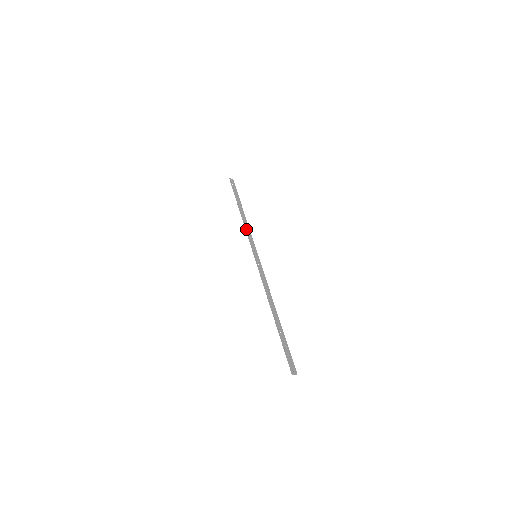
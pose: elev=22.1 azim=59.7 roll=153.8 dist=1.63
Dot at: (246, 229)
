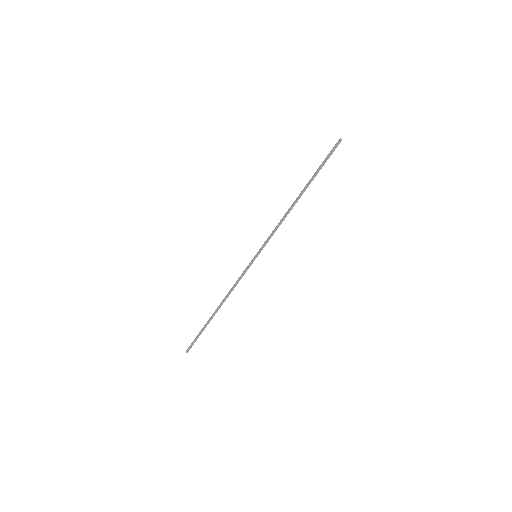
Dot at: occluded
